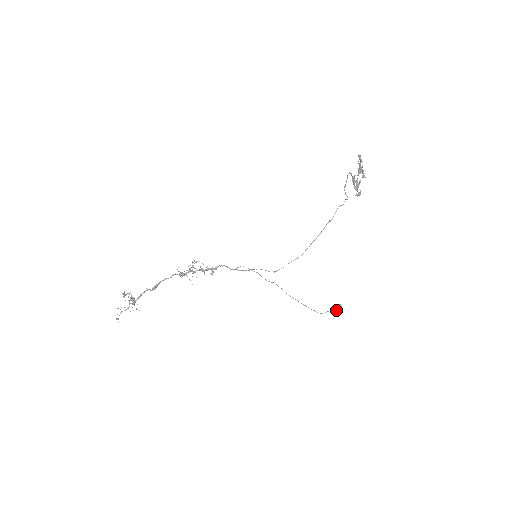
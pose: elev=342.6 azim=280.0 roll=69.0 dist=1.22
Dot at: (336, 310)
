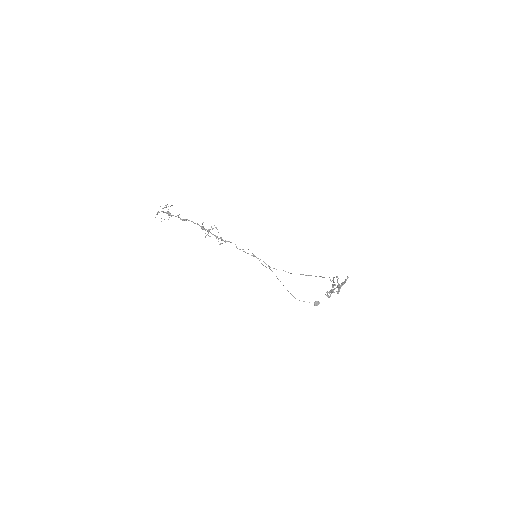
Dot at: (314, 303)
